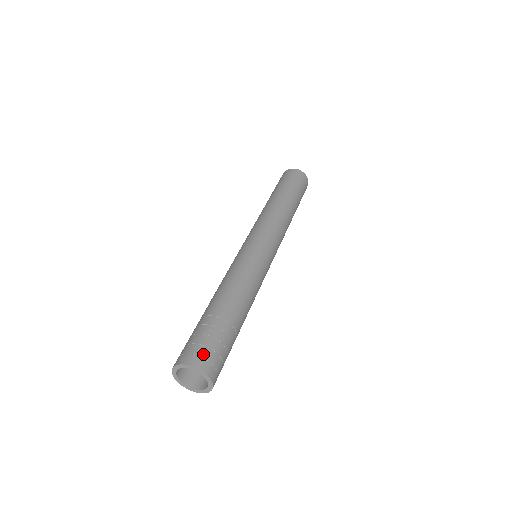
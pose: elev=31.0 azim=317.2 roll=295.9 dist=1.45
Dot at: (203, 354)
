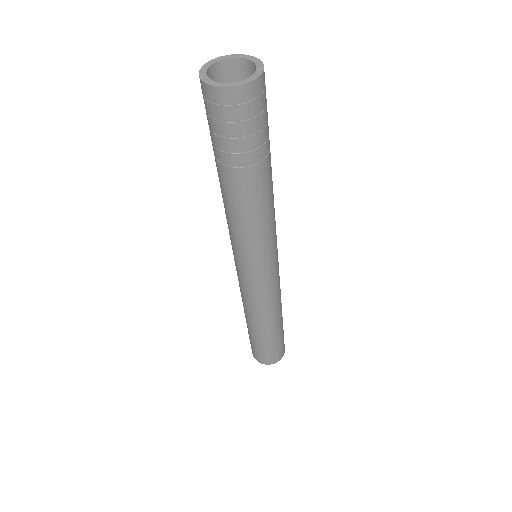
Dot at: occluded
